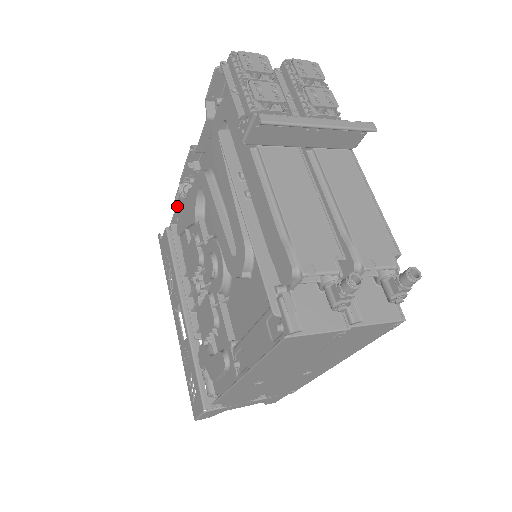
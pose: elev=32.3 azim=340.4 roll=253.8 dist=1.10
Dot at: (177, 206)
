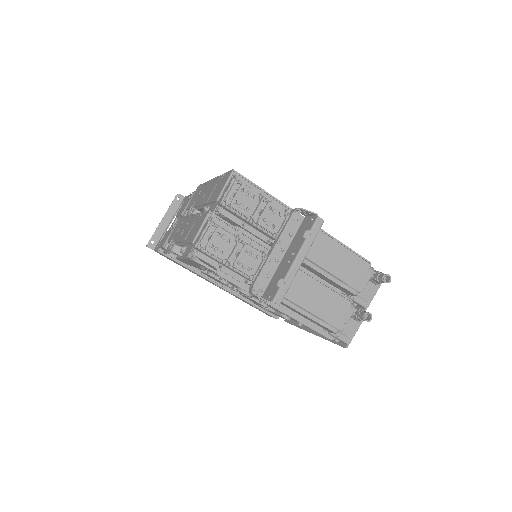
Dot at: occluded
